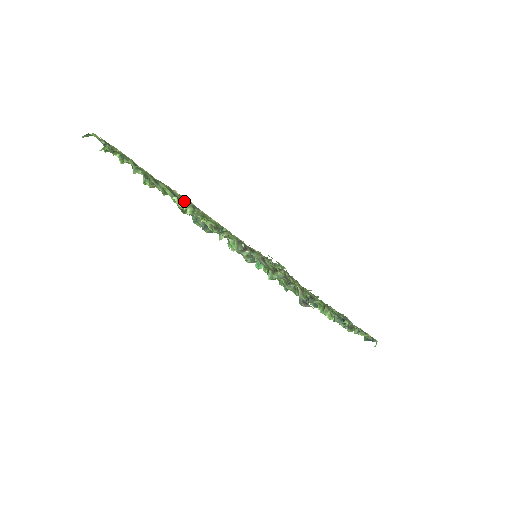
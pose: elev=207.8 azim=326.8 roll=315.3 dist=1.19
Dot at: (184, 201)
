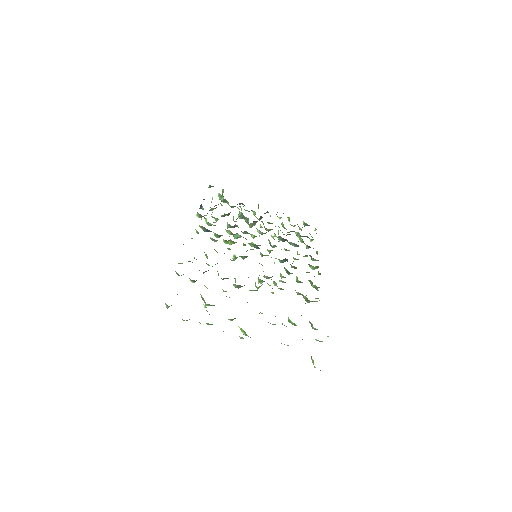
Dot at: occluded
